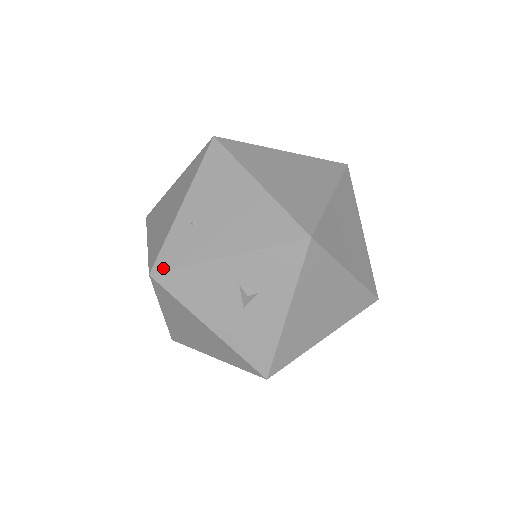
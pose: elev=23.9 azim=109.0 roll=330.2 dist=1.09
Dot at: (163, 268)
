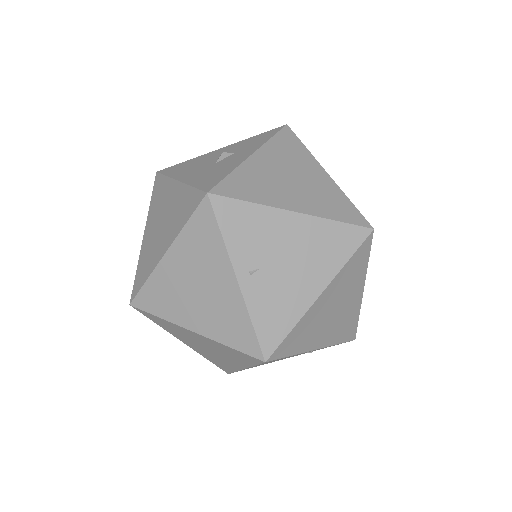
Dot at: occluded
